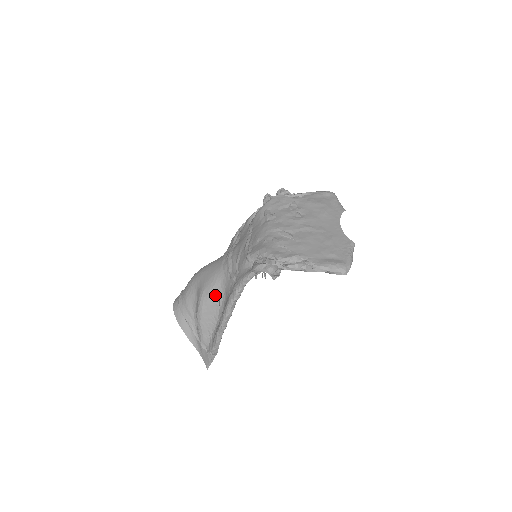
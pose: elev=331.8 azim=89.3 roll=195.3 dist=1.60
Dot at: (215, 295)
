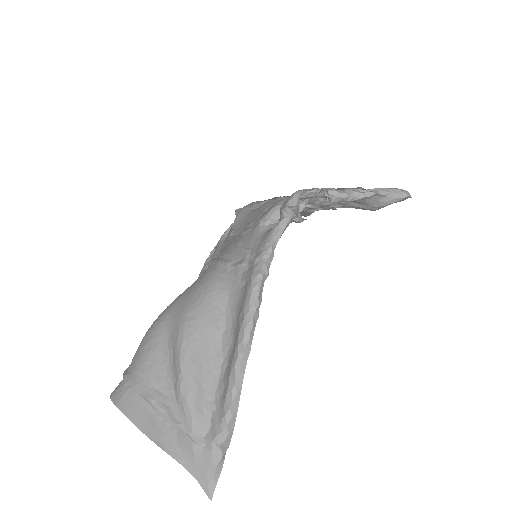
Dot at: (210, 313)
